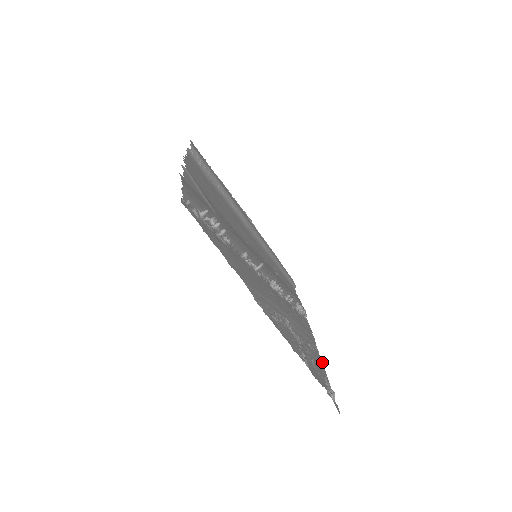
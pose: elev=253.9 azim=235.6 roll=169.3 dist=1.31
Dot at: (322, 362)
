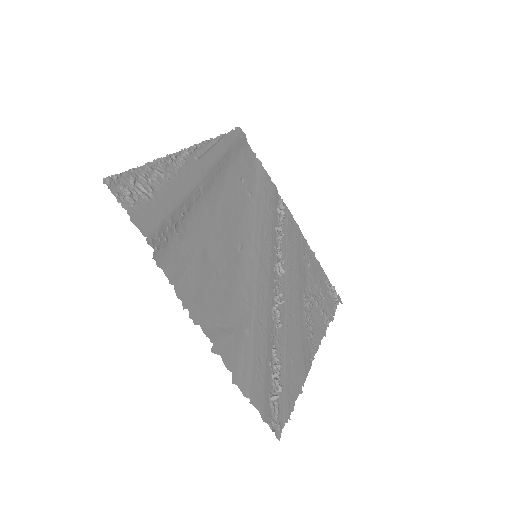
Dot at: (314, 254)
